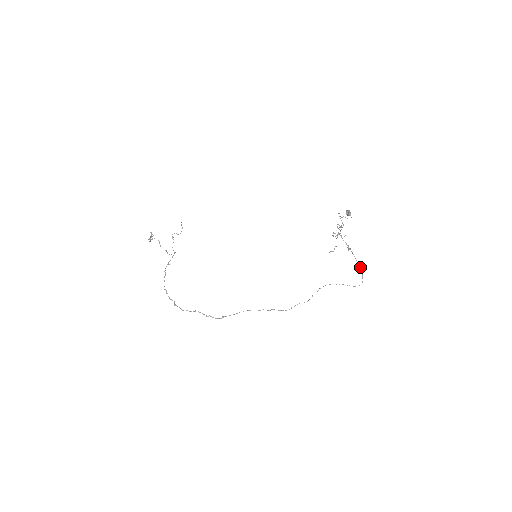
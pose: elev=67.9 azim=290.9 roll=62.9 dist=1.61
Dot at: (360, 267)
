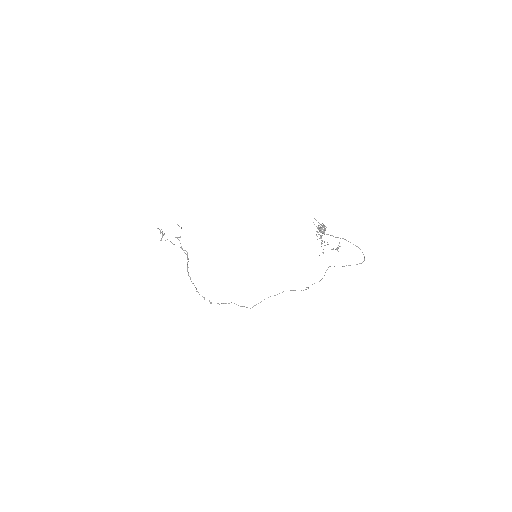
Dot at: occluded
